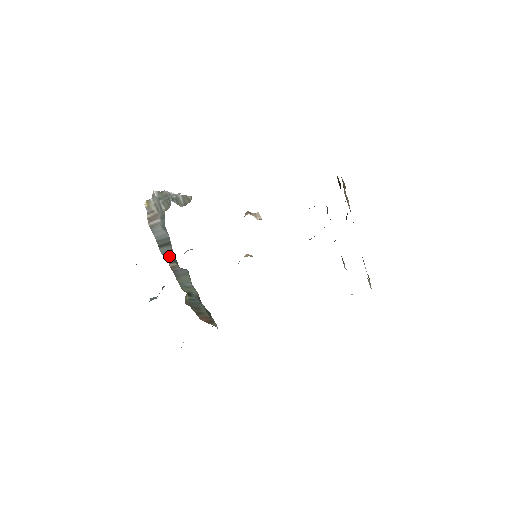
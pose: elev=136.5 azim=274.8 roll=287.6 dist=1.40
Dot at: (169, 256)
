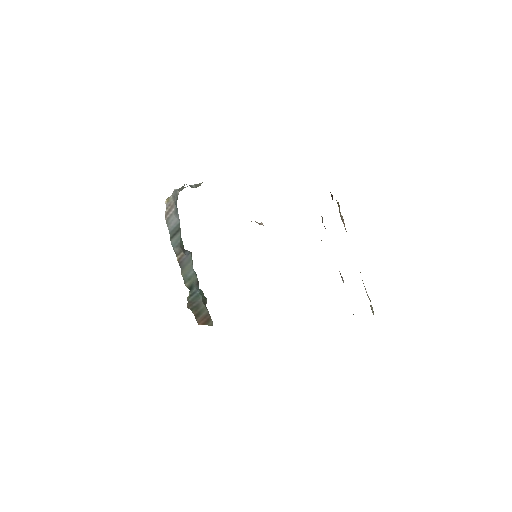
Dot at: (178, 244)
